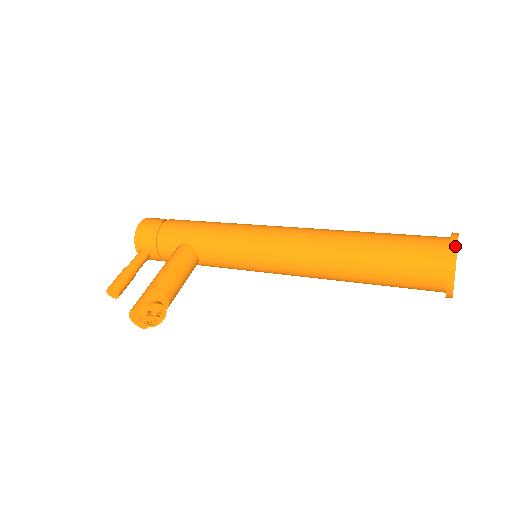
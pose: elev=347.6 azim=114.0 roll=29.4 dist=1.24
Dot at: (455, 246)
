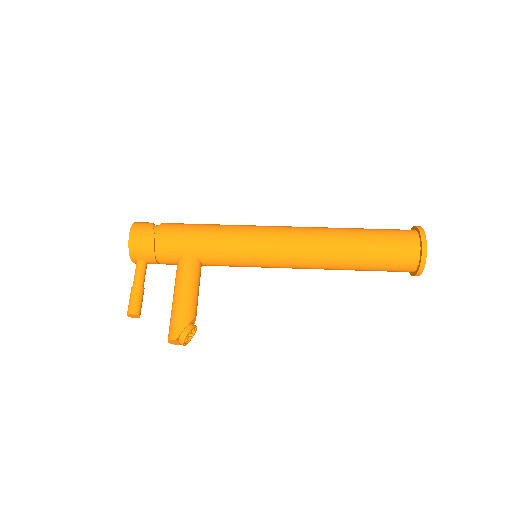
Dot at: (425, 247)
